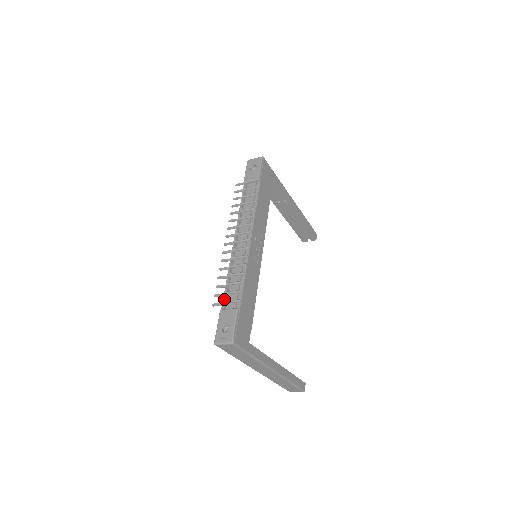
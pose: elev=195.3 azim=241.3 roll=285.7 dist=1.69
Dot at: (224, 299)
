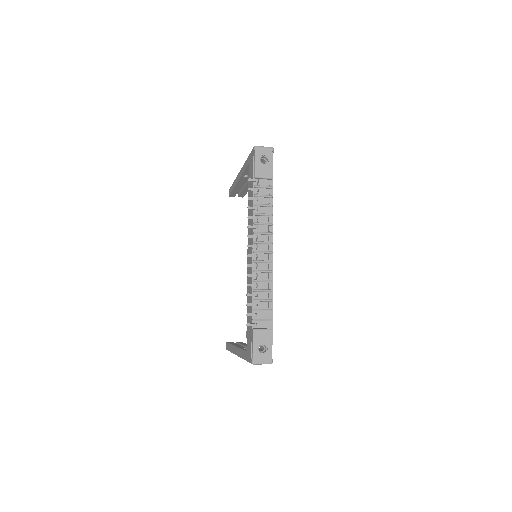
Dot at: (253, 316)
